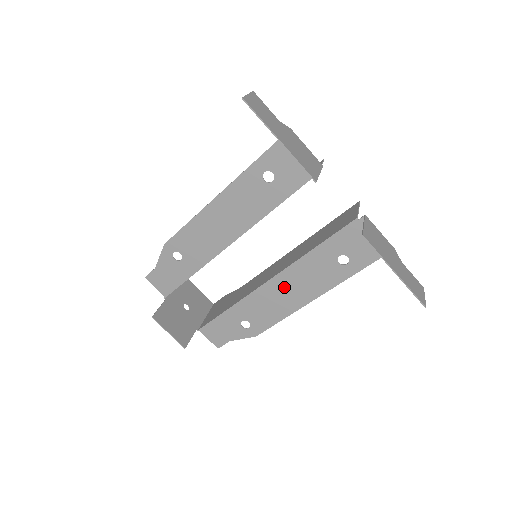
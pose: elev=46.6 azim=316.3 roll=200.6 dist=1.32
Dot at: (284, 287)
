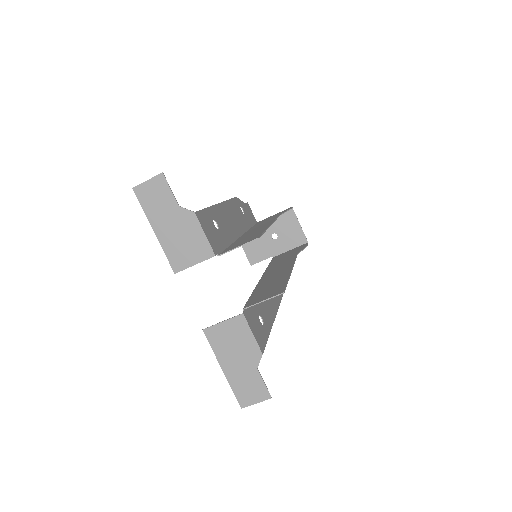
Dot at: occluded
